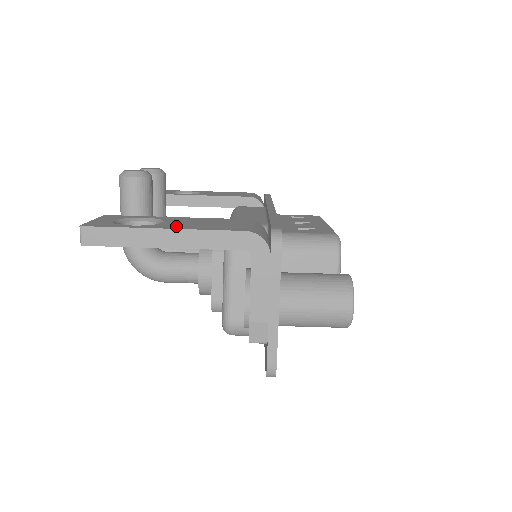
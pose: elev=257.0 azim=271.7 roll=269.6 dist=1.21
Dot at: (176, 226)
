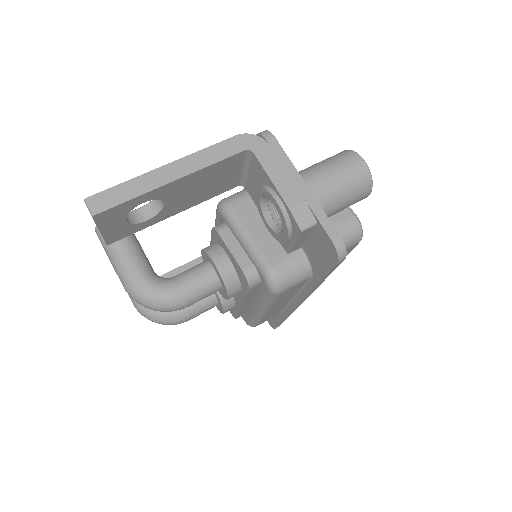
Dot at: occluded
